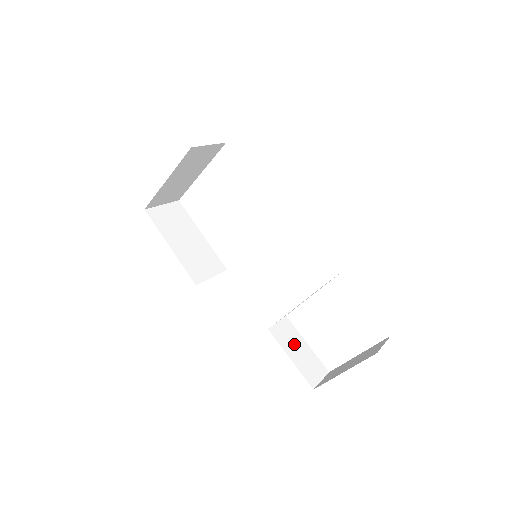
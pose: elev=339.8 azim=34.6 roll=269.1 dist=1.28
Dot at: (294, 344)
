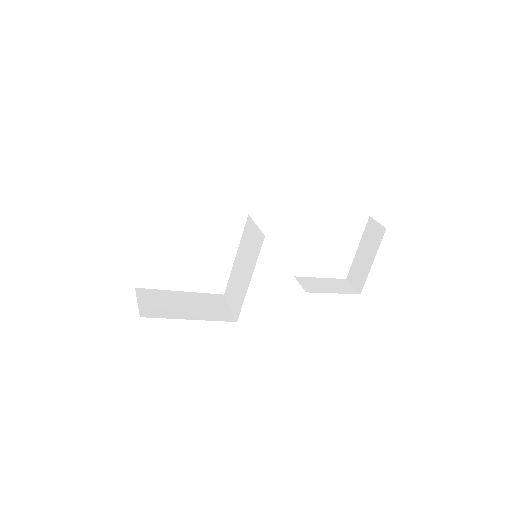
Dot at: (321, 285)
